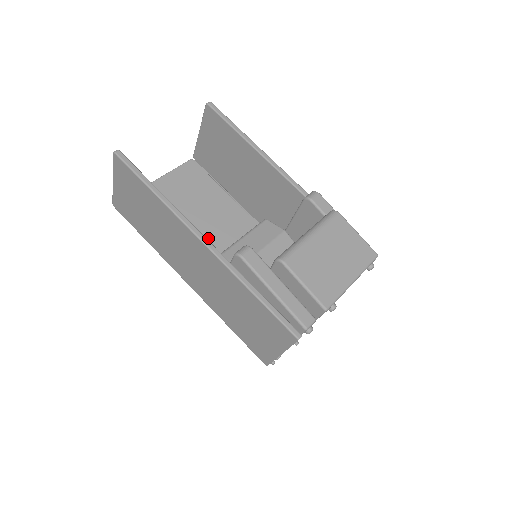
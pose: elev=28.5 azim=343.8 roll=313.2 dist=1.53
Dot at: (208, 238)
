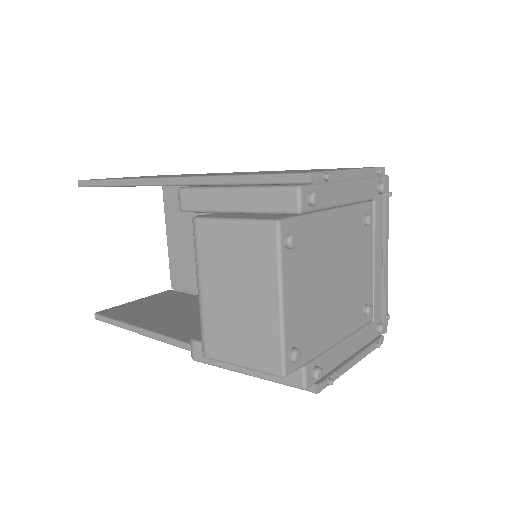
Dot at: occluded
